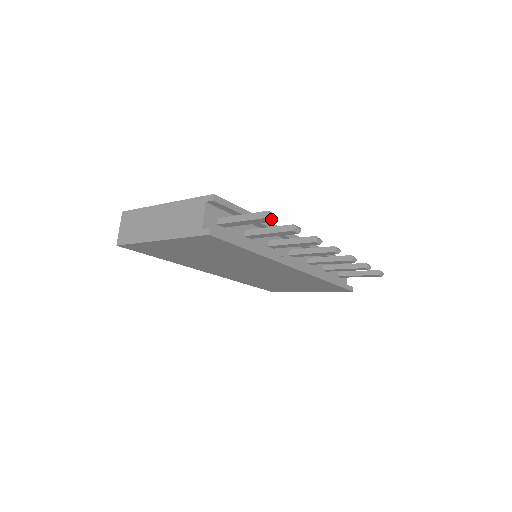
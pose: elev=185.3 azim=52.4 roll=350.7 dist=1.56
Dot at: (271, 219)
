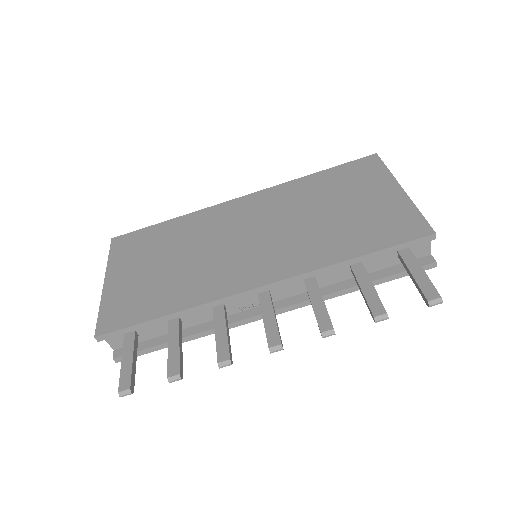
Dot at: (128, 394)
